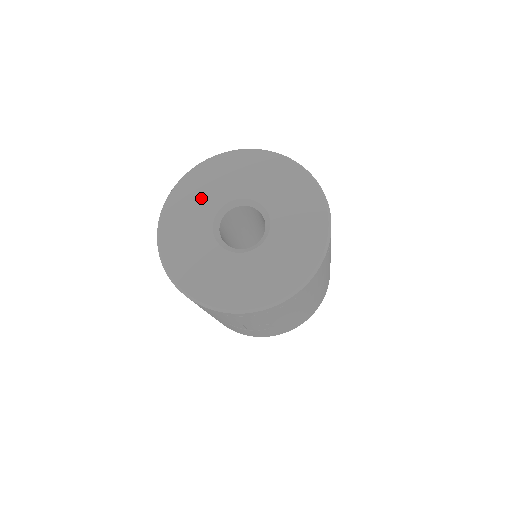
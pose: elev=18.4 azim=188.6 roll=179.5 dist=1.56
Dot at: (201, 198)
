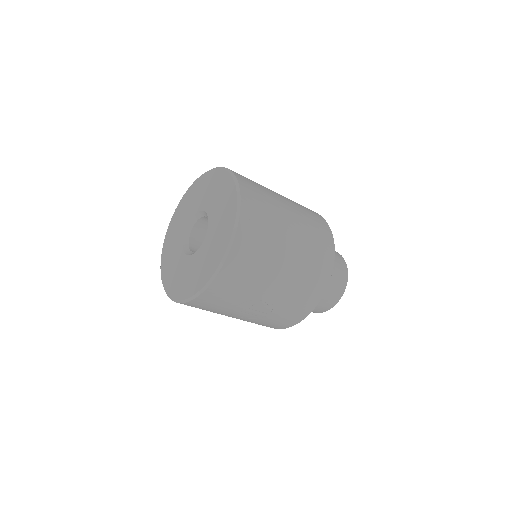
Dot at: (177, 231)
